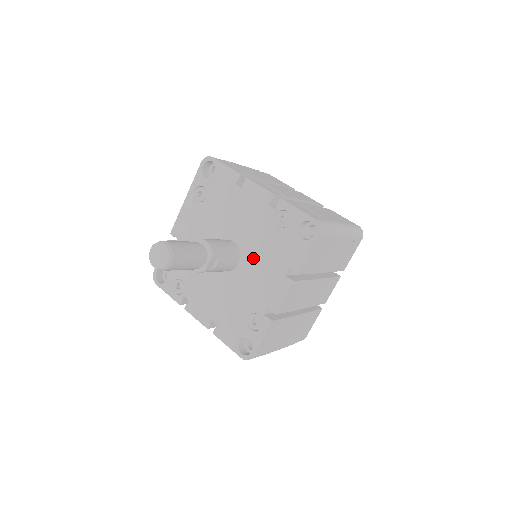
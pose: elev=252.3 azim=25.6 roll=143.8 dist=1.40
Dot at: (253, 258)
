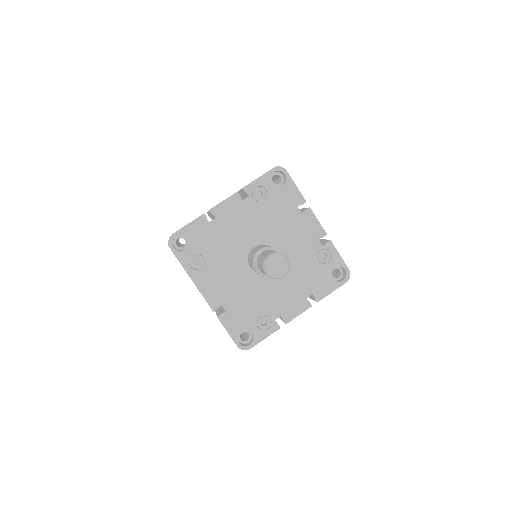
Dot at: (276, 234)
